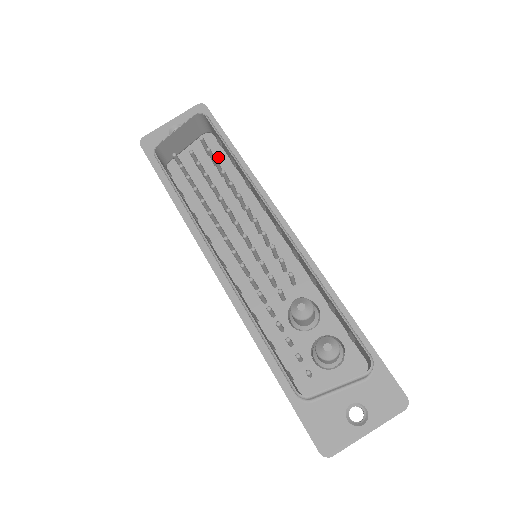
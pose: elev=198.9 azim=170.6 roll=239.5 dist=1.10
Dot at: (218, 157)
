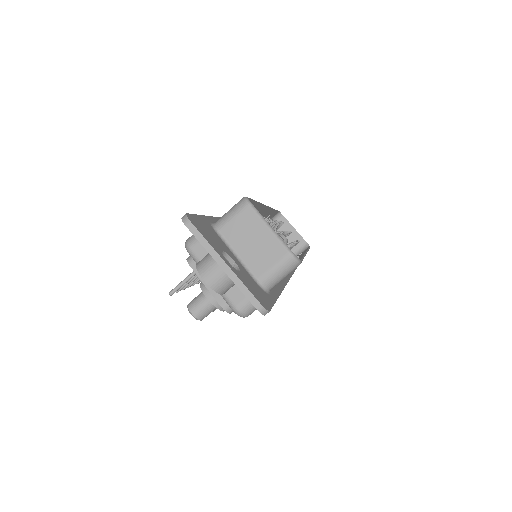
Dot at: occluded
